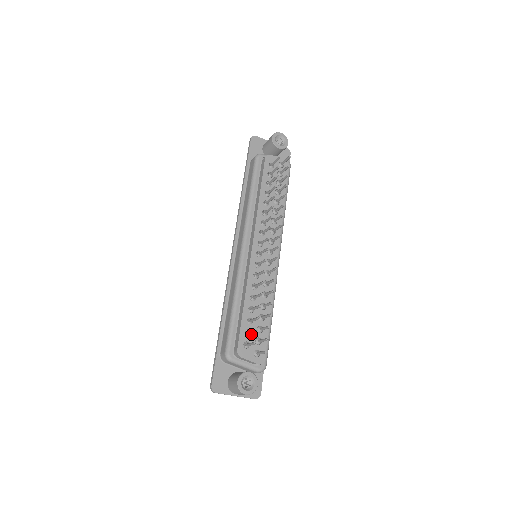
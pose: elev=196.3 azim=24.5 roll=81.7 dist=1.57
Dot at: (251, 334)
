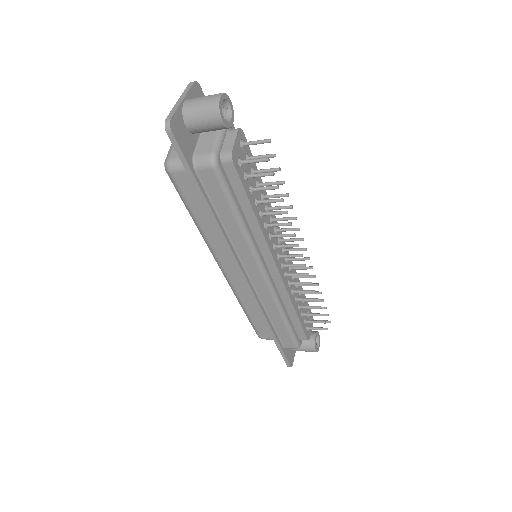
Dot at: (305, 319)
